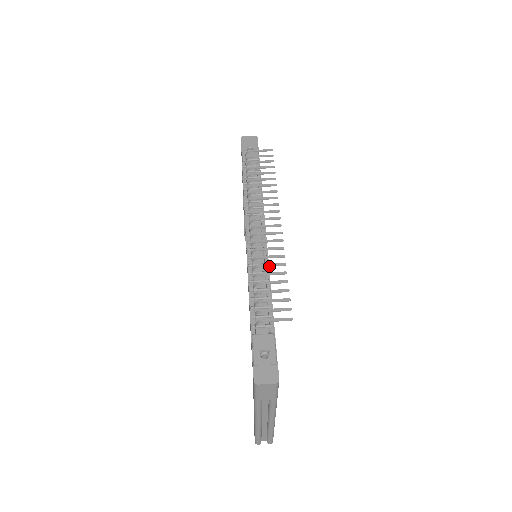
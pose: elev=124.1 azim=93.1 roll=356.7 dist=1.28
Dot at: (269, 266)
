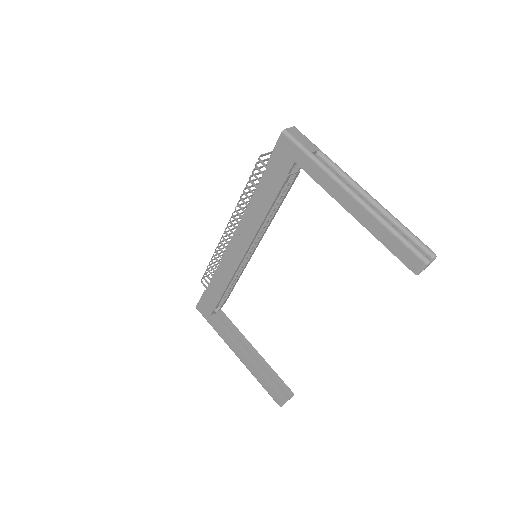
Dot at: (247, 192)
